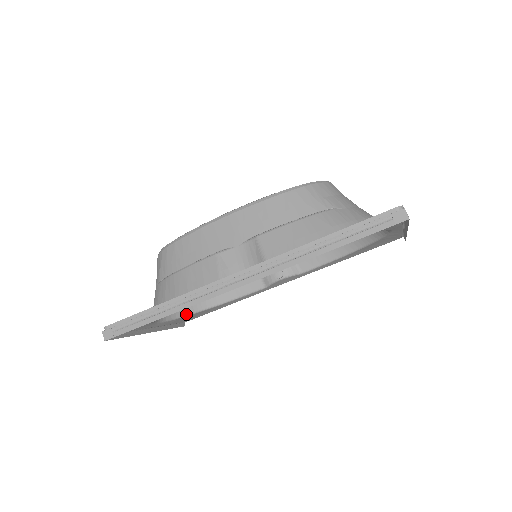
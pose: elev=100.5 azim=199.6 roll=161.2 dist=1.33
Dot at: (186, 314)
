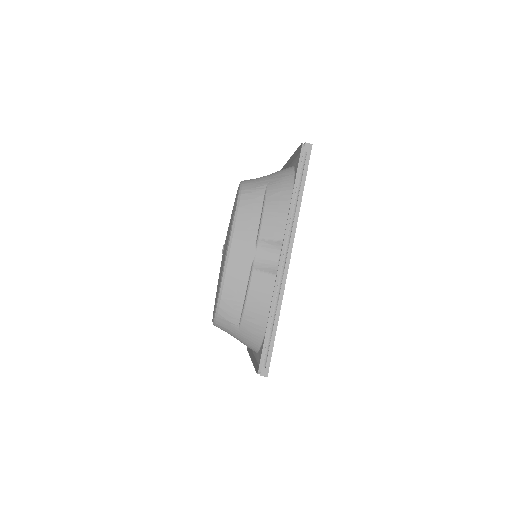
Dot at: occluded
